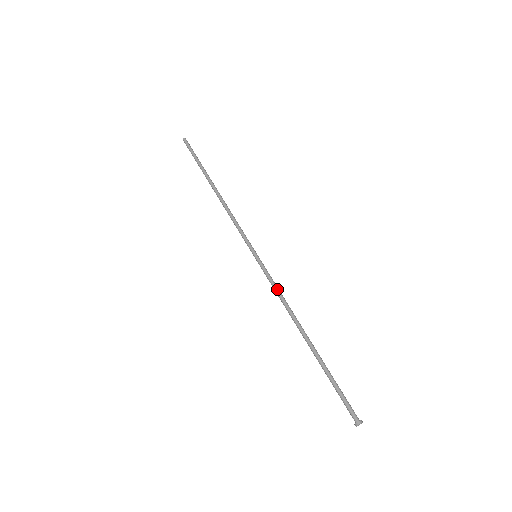
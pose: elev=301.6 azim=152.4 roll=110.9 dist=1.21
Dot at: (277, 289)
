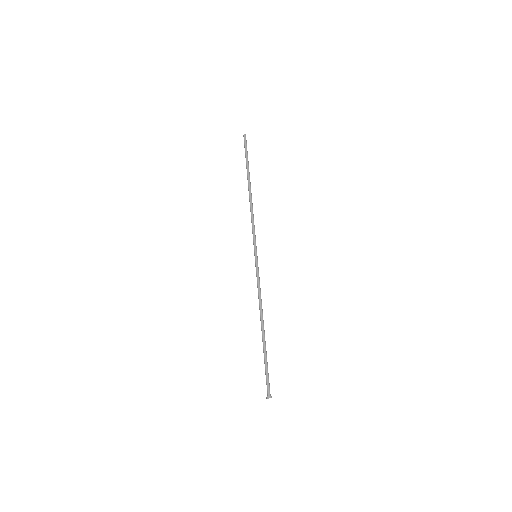
Dot at: (258, 287)
